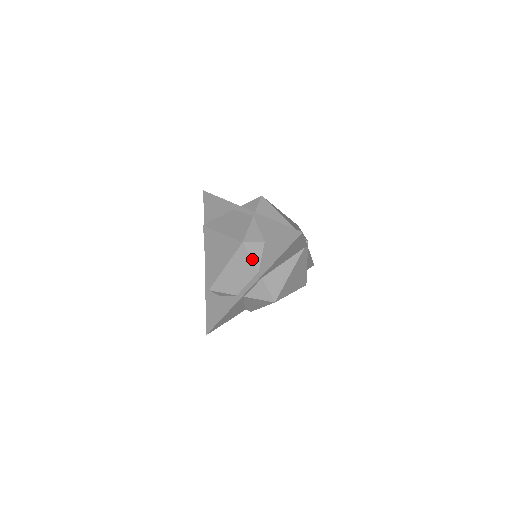
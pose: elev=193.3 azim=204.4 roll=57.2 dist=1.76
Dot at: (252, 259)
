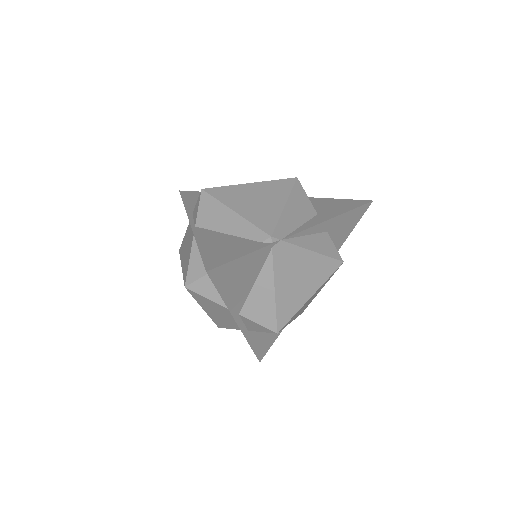
Dot at: (210, 300)
